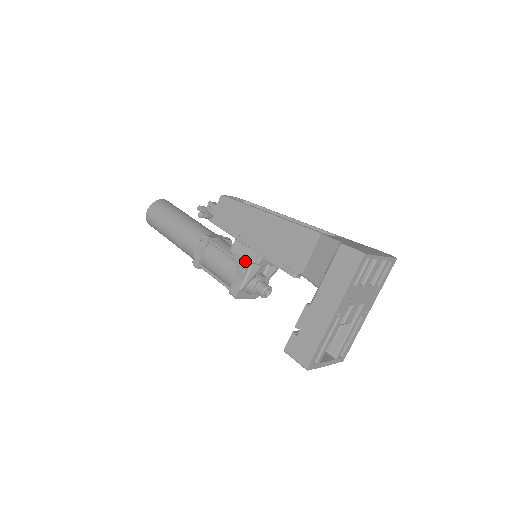
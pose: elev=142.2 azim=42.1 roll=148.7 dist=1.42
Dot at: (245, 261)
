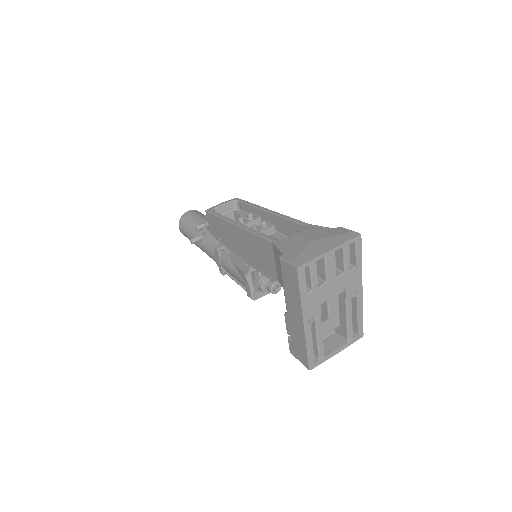
Dot at: (241, 271)
